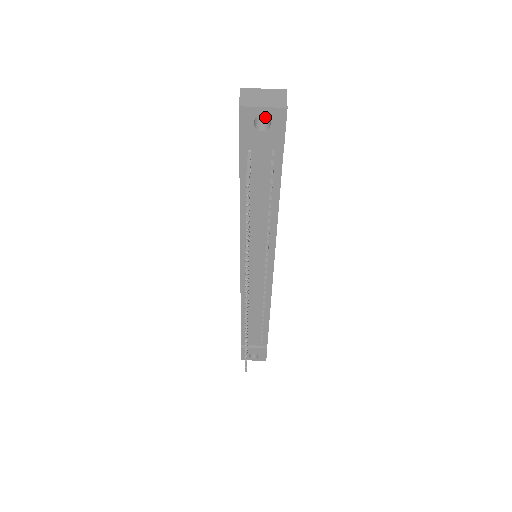
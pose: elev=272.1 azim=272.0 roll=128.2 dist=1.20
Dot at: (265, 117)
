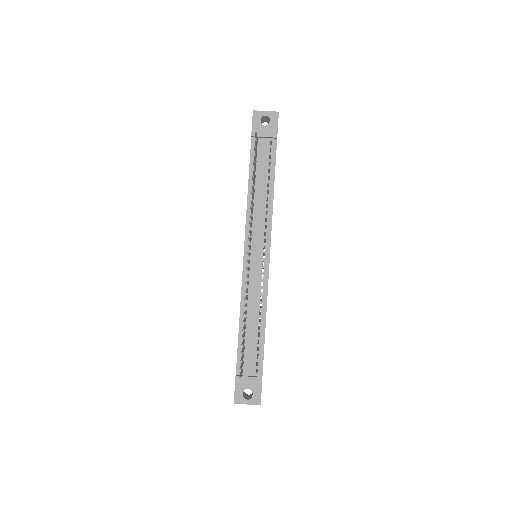
Dot at: occluded
